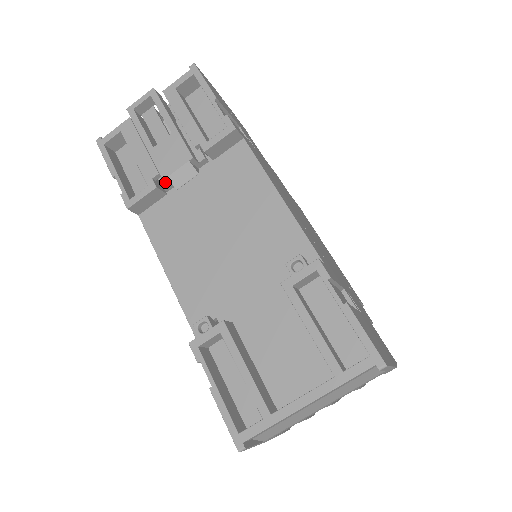
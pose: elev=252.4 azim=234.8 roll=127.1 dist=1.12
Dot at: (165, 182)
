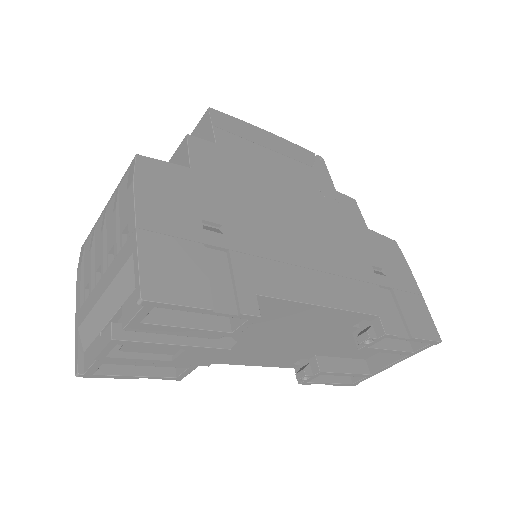
Dot at: occluded
